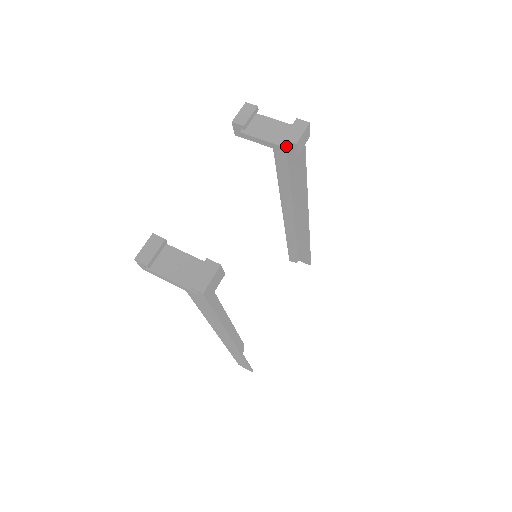
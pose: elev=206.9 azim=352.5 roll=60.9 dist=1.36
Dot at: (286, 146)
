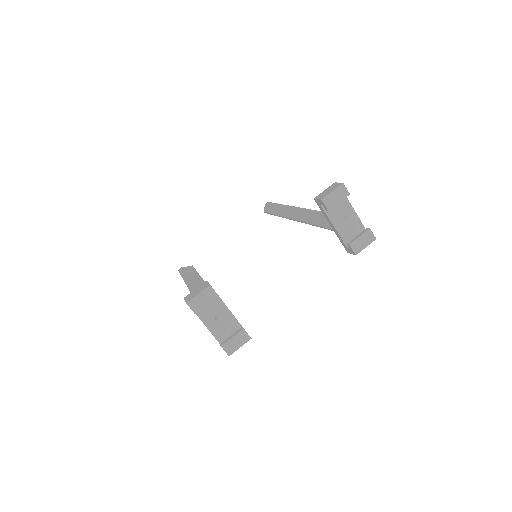
Dot at: (346, 243)
